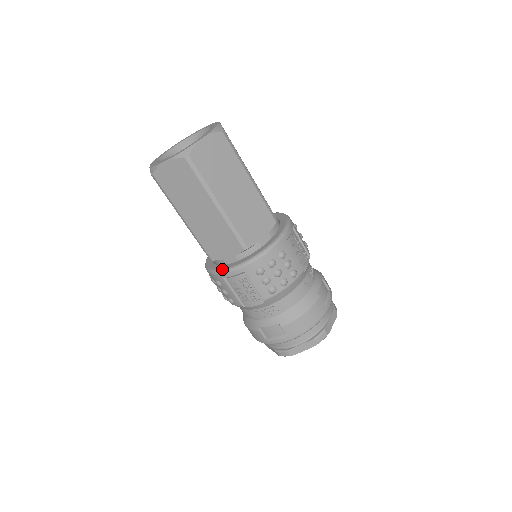
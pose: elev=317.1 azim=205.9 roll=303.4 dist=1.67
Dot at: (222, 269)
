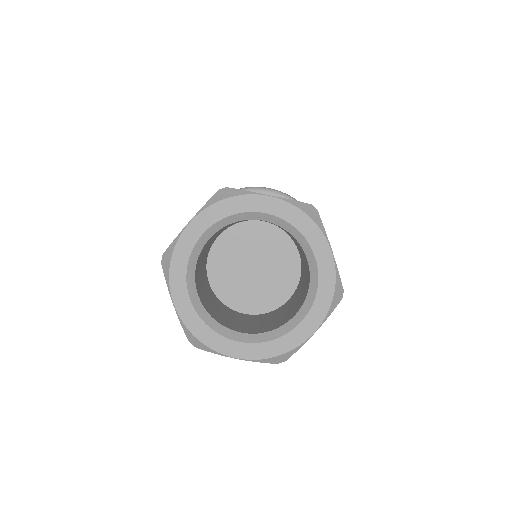
Dot at: occluded
